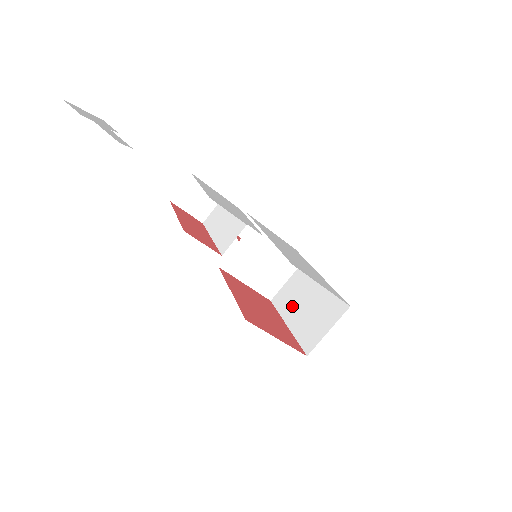
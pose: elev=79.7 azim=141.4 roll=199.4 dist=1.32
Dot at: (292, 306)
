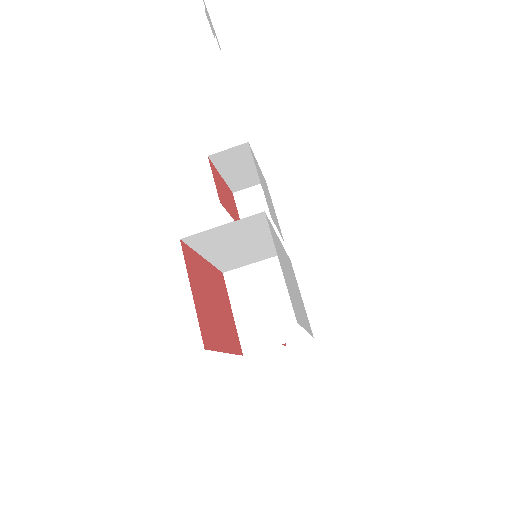
Dot at: occluded
